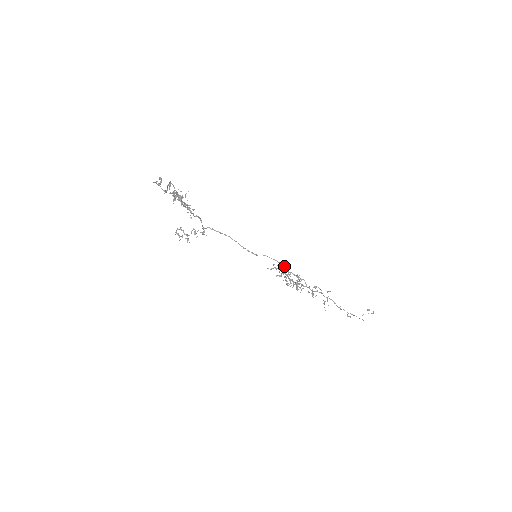
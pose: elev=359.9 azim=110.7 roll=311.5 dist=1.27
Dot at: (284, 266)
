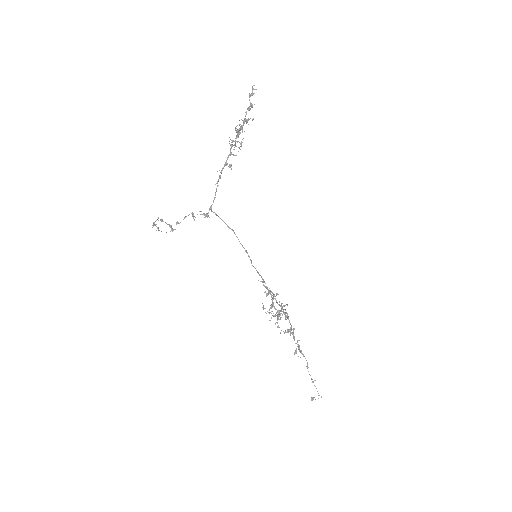
Dot at: (268, 289)
